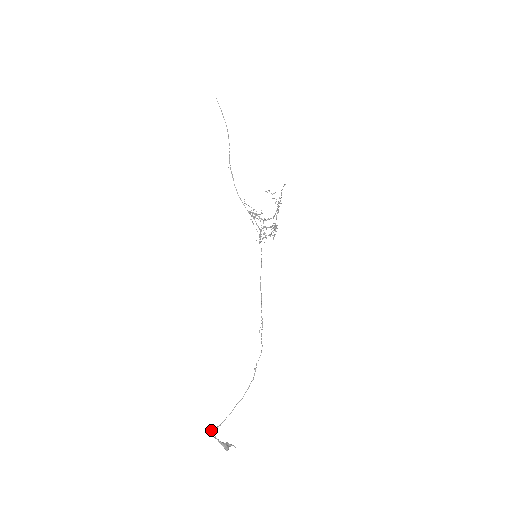
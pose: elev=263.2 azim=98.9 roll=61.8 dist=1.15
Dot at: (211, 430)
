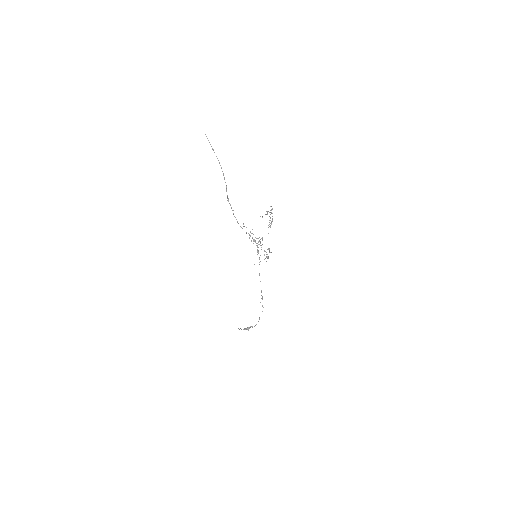
Dot at: (238, 328)
